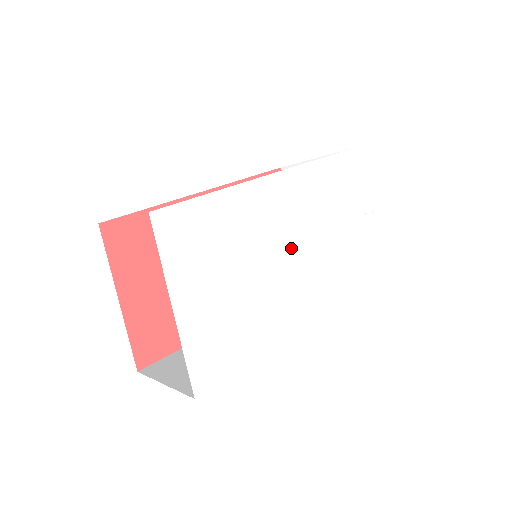
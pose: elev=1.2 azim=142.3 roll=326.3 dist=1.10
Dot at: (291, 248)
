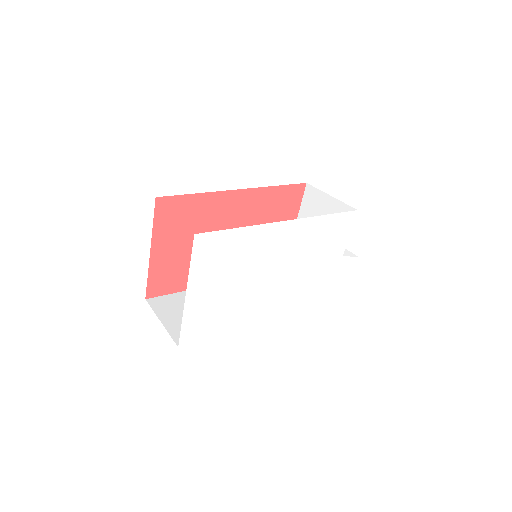
Dot at: (280, 271)
